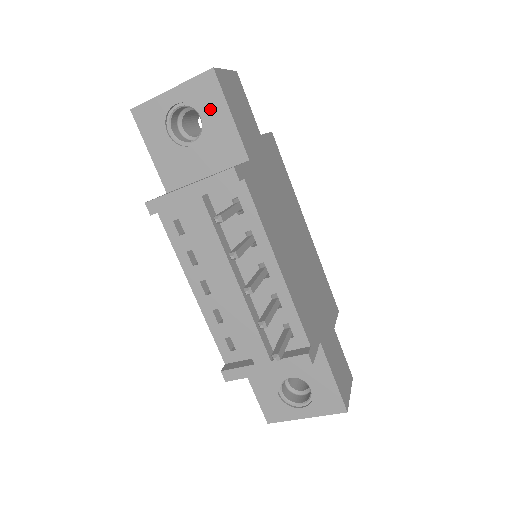
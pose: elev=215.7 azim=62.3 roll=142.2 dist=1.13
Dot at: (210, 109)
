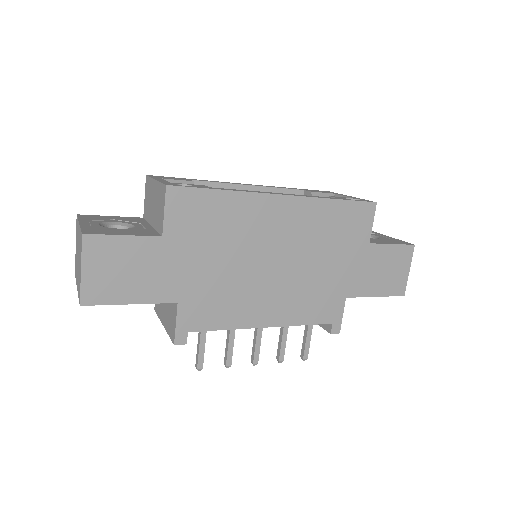
Dot at: occluded
